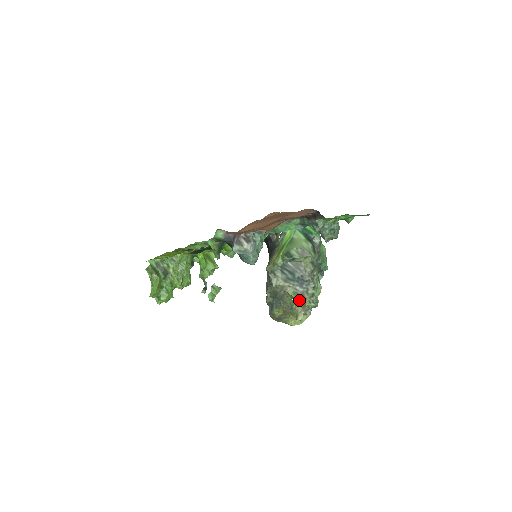
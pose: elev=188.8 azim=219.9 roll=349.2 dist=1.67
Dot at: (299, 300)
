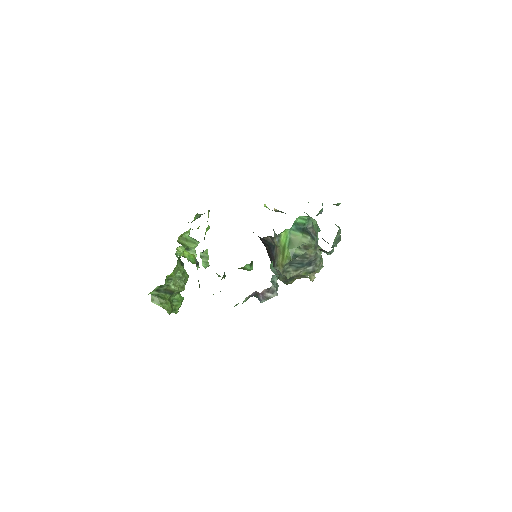
Dot at: occluded
